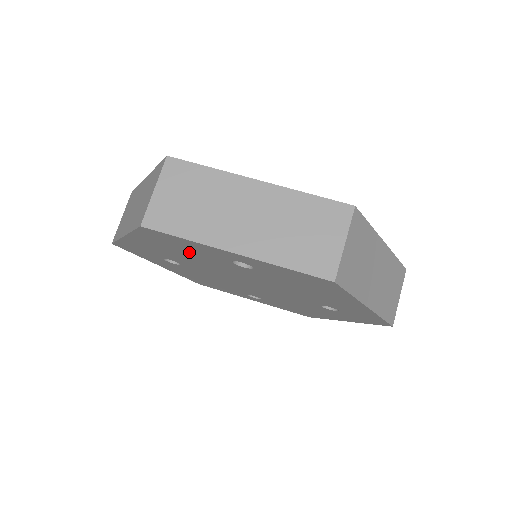
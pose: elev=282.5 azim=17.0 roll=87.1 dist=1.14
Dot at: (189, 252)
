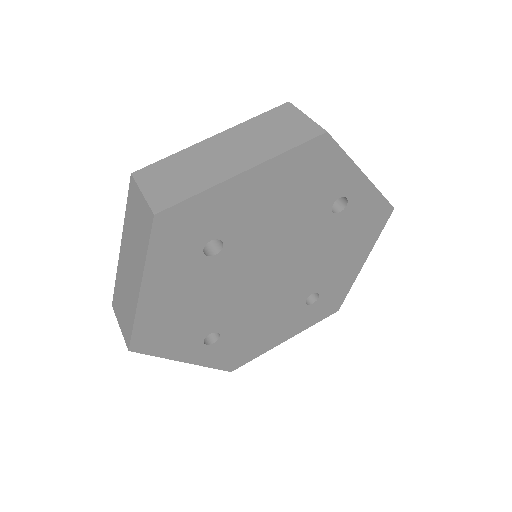
Dot at: (303, 193)
